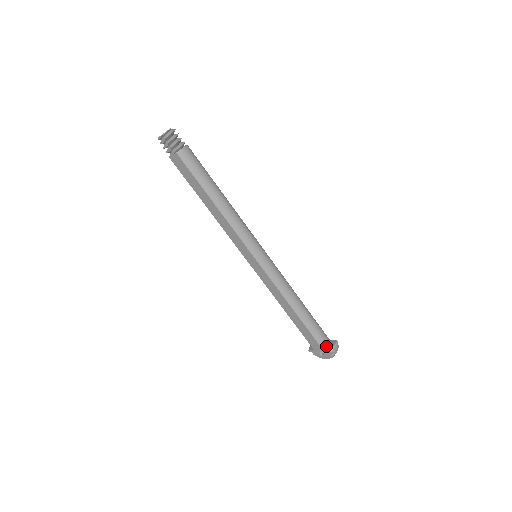
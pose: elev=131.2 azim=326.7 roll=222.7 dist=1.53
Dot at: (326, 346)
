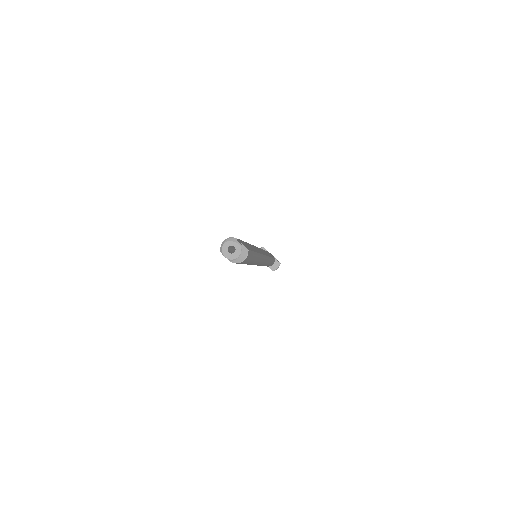
Dot at: (271, 266)
